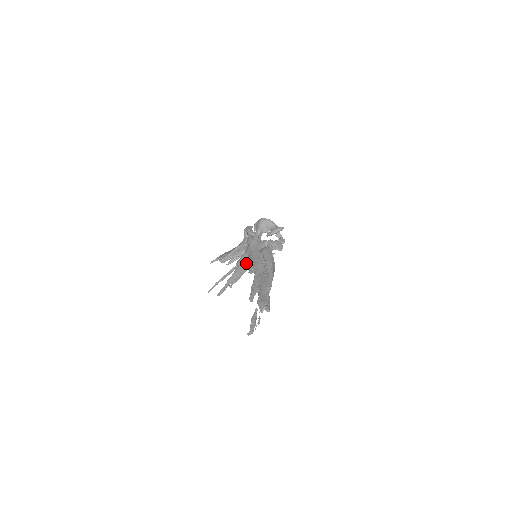
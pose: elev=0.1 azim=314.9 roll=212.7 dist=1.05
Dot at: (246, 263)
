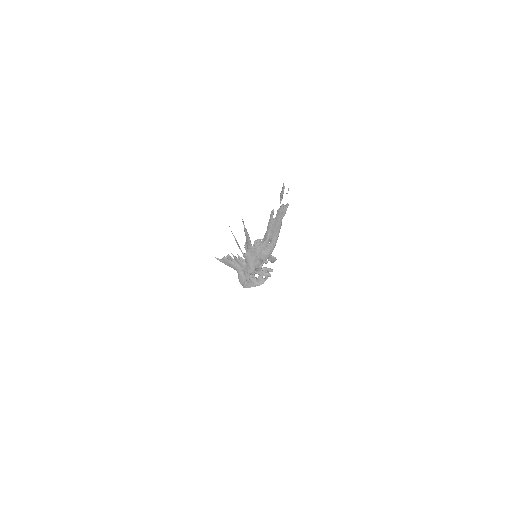
Dot at: occluded
